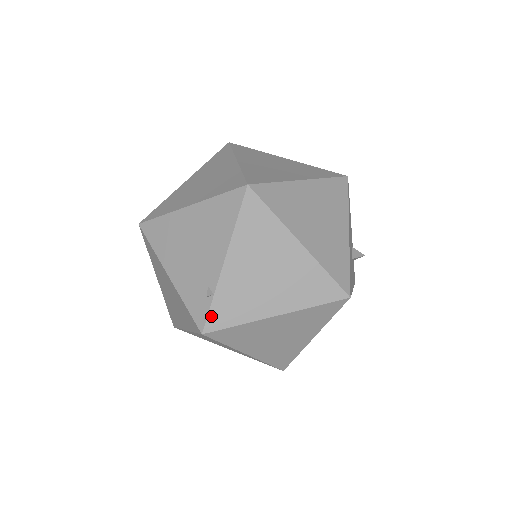
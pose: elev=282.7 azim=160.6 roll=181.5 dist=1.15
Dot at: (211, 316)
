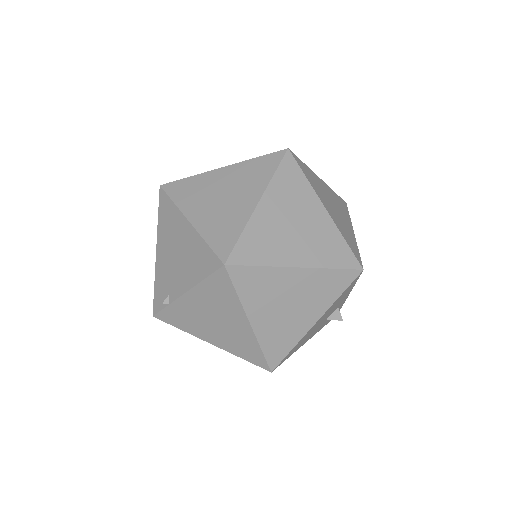
Dot at: (163, 313)
